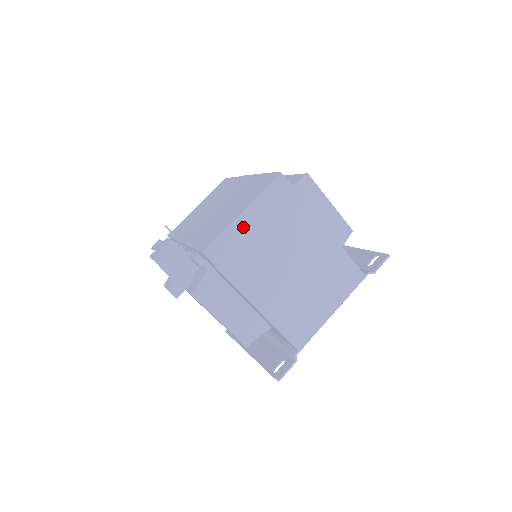
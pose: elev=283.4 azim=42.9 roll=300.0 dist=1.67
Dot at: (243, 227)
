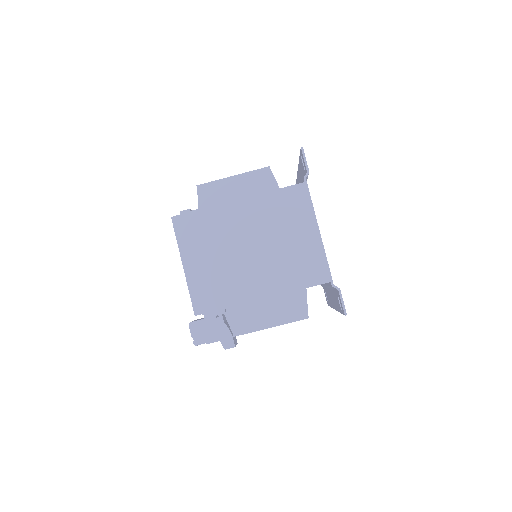
Dot at: (195, 272)
